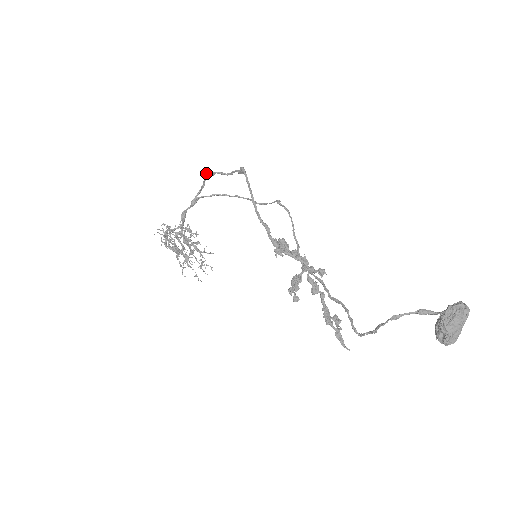
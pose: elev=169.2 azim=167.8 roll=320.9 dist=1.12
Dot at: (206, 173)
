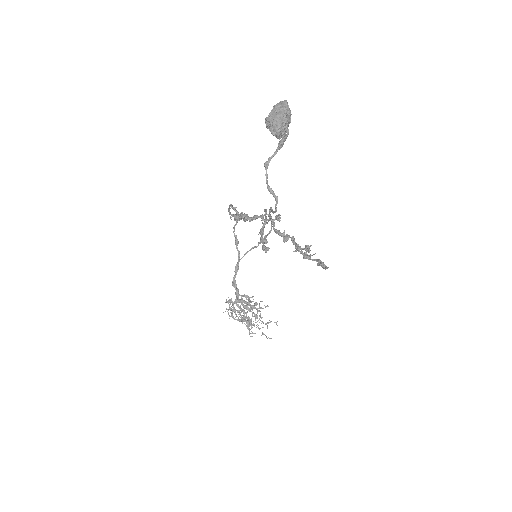
Dot at: (235, 241)
